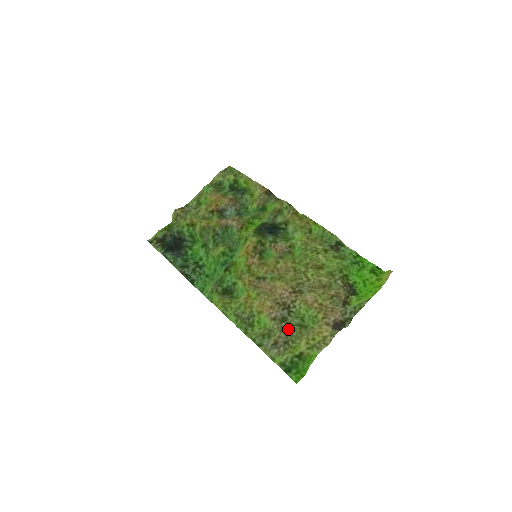
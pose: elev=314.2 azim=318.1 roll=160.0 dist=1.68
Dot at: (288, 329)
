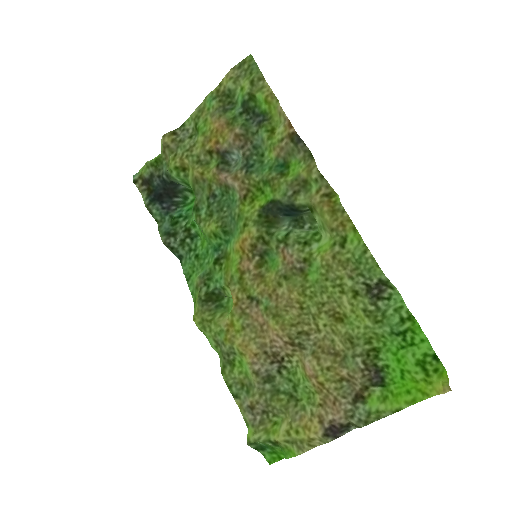
Dot at: (271, 396)
